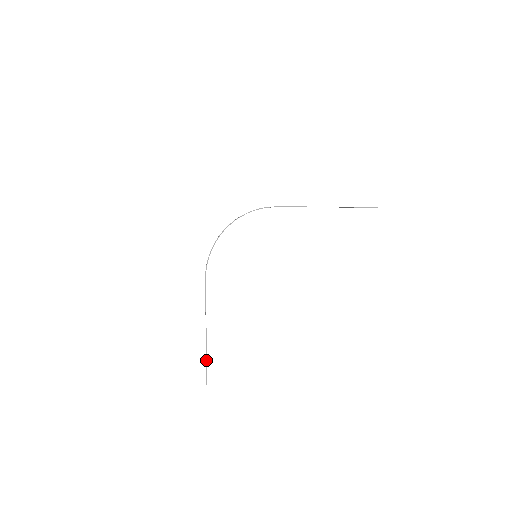
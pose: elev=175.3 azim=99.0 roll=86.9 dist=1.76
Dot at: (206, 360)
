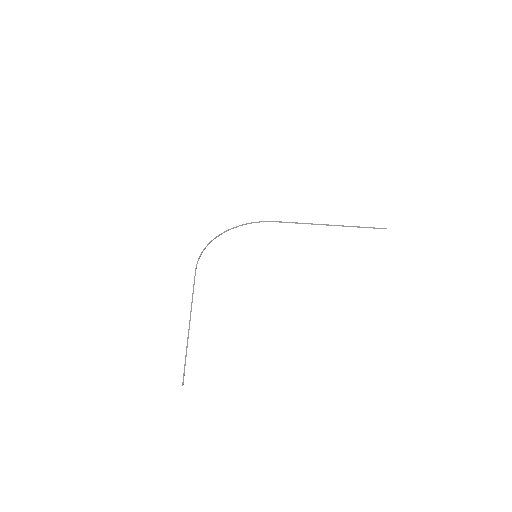
Dot at: (186, 353)
